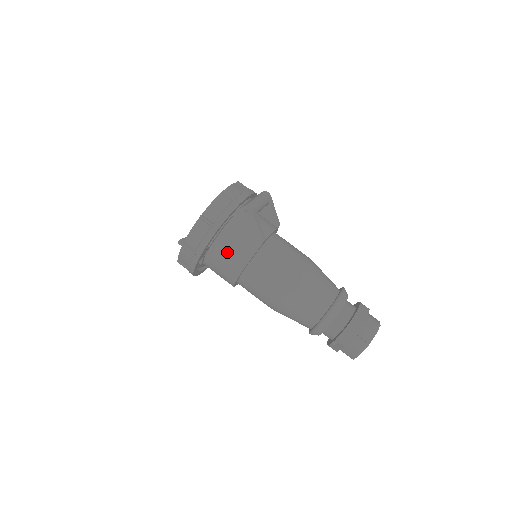
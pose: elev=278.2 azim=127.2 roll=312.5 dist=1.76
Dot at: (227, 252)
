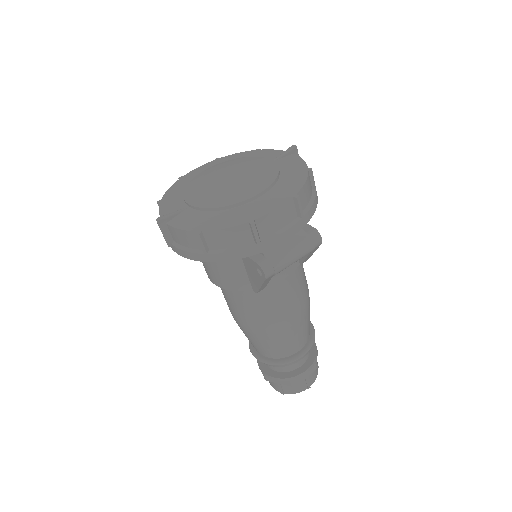
Dot at: (212, 263)
